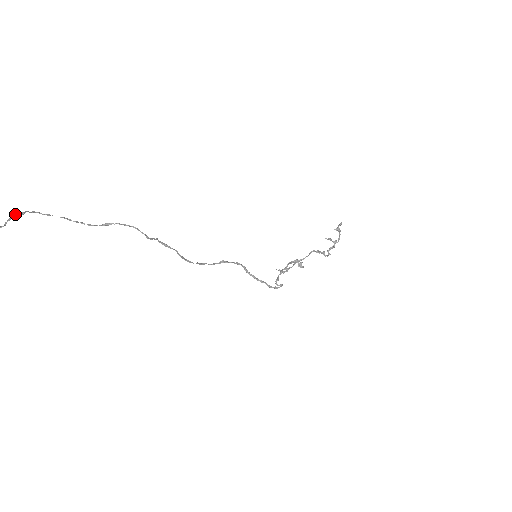
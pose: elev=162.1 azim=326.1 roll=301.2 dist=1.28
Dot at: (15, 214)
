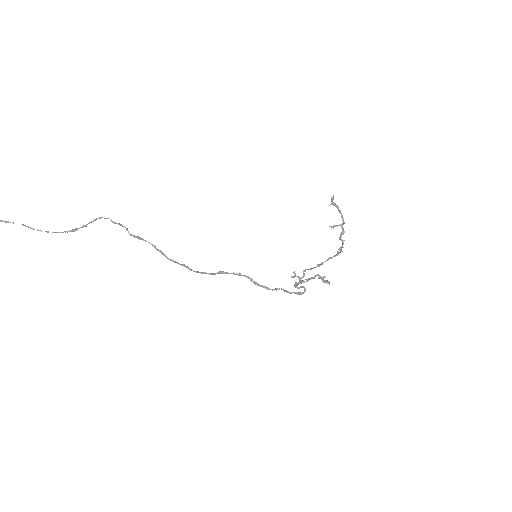
Dot at: out of frame
